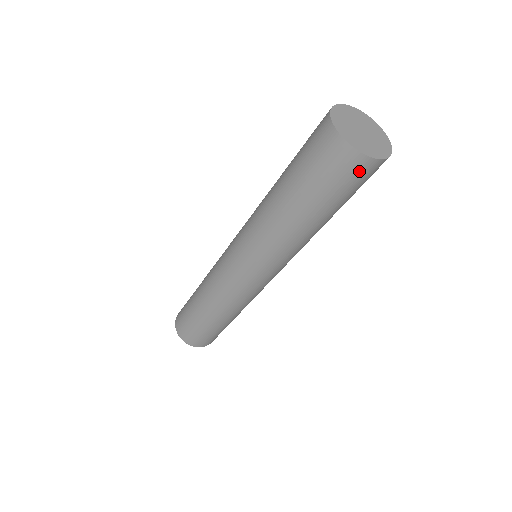
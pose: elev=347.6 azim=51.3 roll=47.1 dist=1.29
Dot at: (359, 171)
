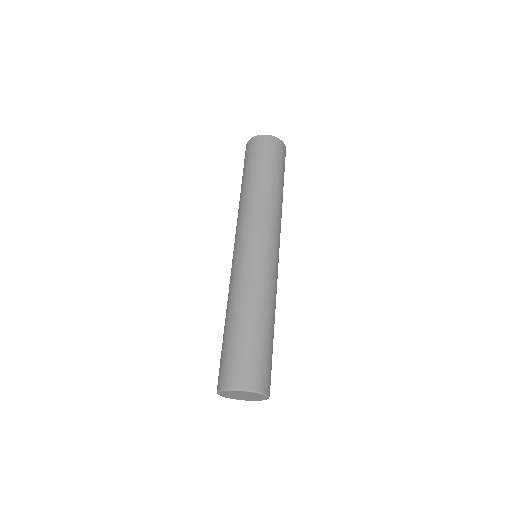
Dot at: (263, 143)
